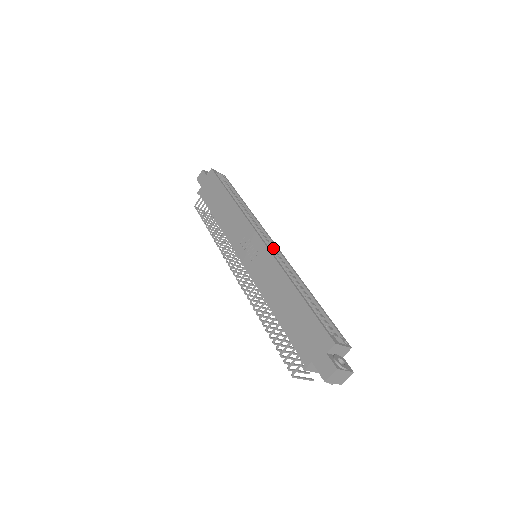
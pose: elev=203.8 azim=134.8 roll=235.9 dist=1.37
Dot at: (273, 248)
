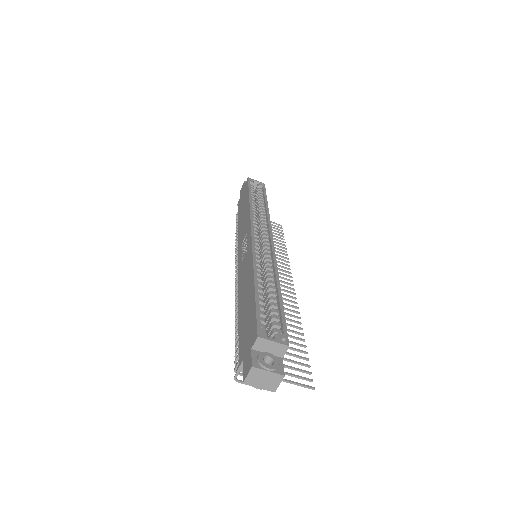
Dot at: (267, 245)
